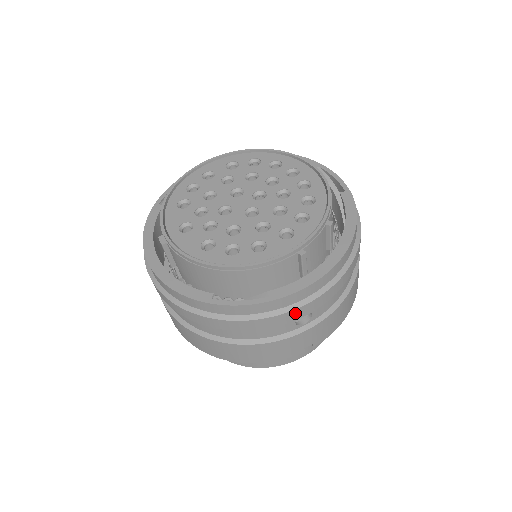
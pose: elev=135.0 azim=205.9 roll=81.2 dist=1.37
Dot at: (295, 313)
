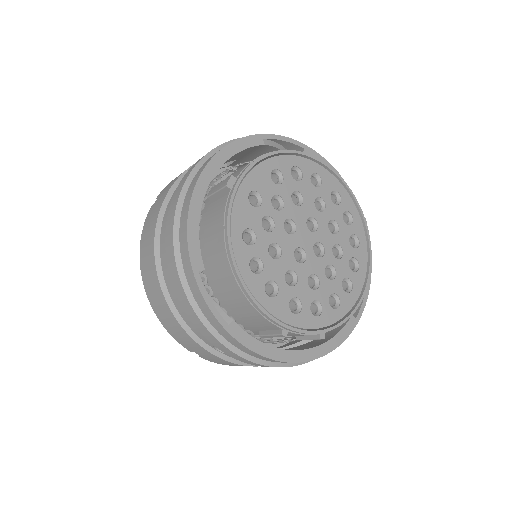
Dot at: (225, 348)
